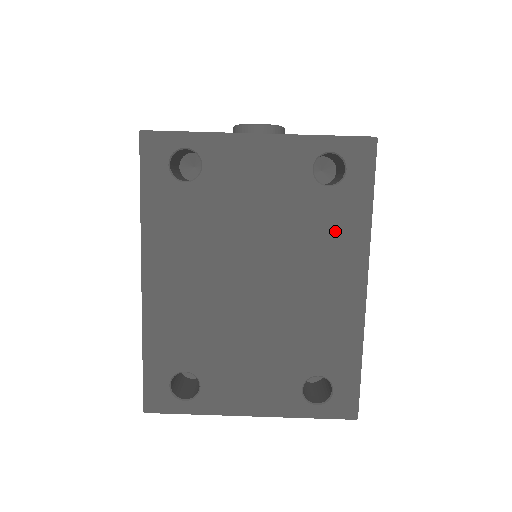
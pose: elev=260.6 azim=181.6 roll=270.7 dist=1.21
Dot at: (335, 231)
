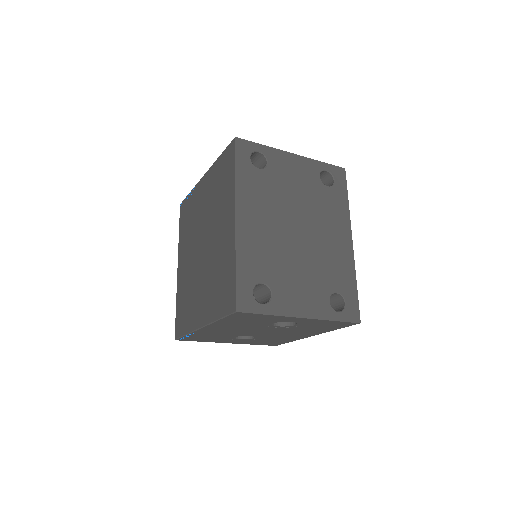
Dot at: (334, 209)
